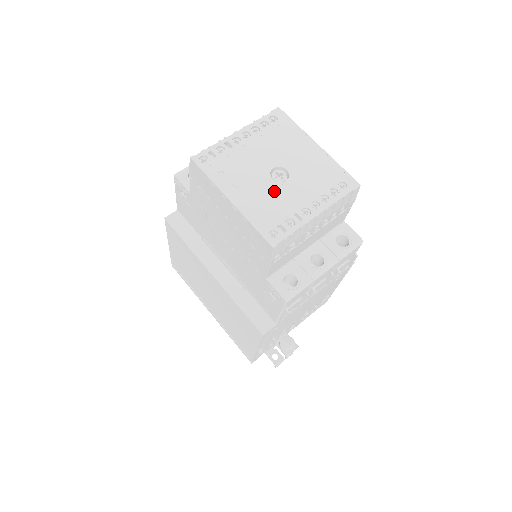
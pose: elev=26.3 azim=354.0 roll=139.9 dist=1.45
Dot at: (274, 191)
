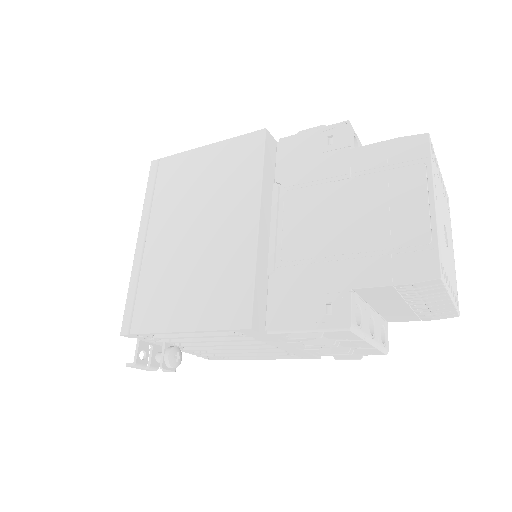
Dot at: (444, 241)
